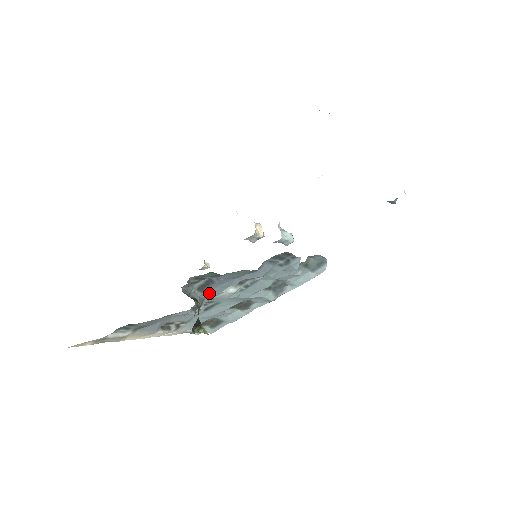
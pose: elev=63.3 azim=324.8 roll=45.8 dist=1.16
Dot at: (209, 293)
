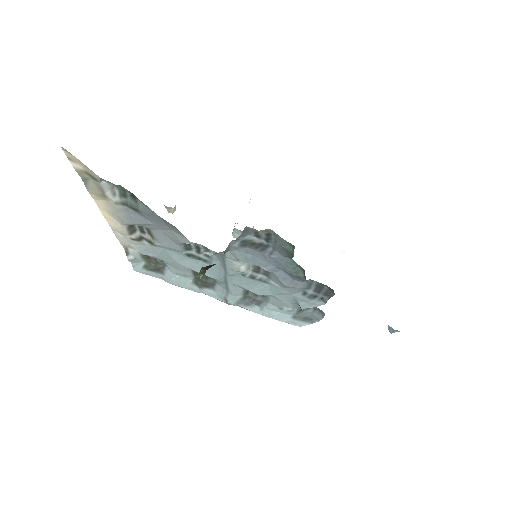
Dot at: (237, 252)
